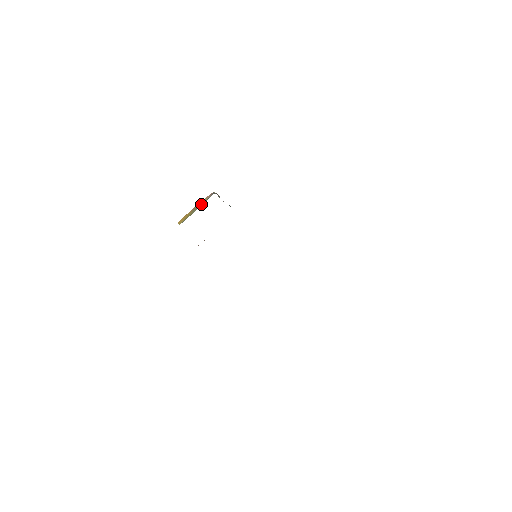
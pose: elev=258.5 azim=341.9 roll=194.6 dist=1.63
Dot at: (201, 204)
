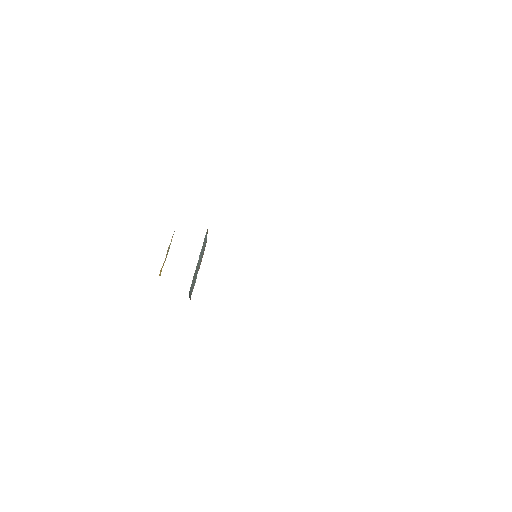
Dot at: (170, 244)
